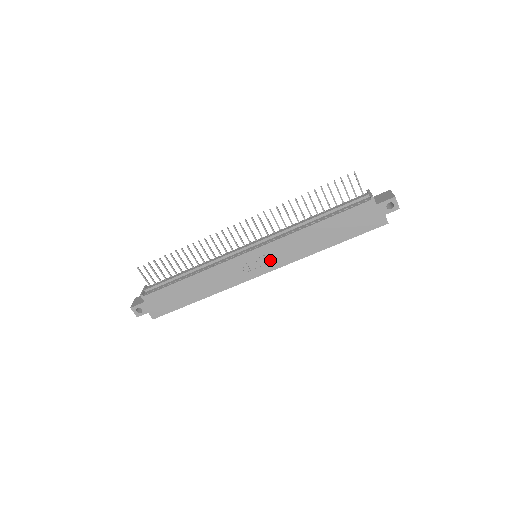
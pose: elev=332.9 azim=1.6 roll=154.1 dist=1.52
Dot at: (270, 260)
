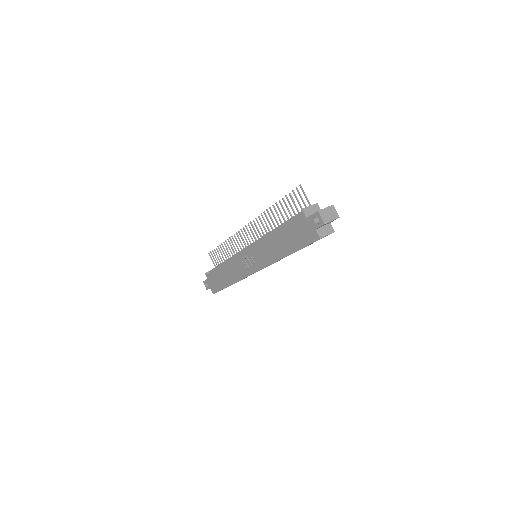
Dot at: (256, 260)
